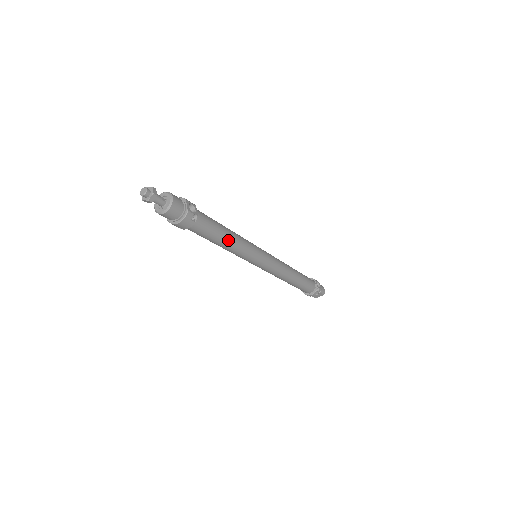
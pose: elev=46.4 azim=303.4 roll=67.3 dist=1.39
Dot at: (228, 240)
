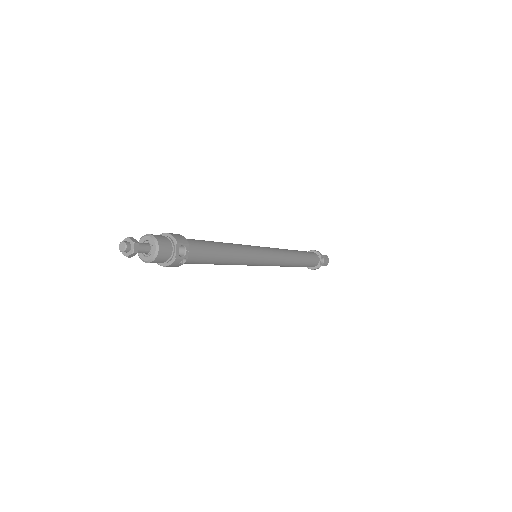
Dot at: (223, 262)
